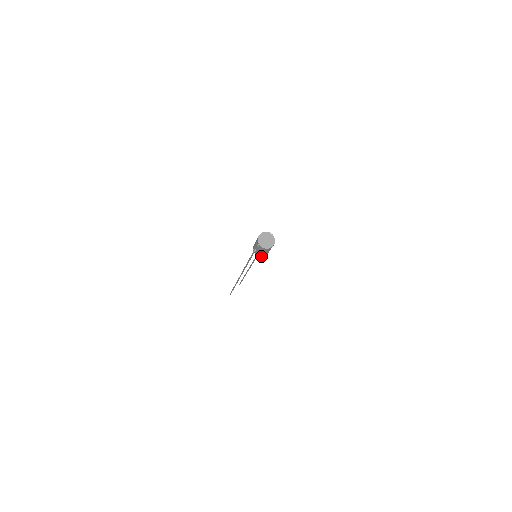
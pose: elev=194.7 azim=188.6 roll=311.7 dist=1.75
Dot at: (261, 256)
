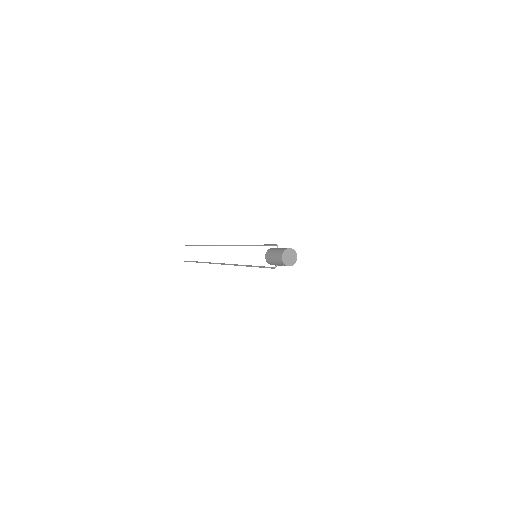
Dot at: occluded
